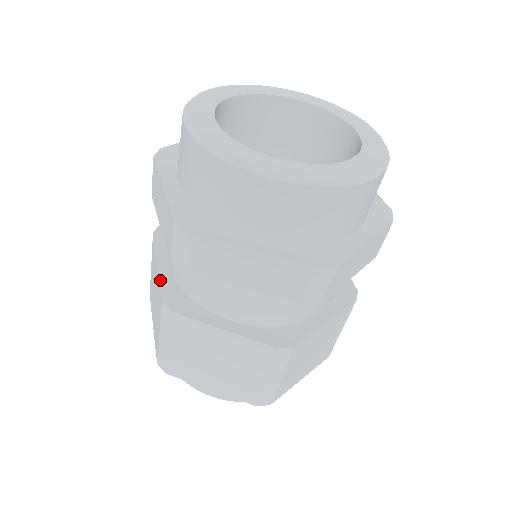
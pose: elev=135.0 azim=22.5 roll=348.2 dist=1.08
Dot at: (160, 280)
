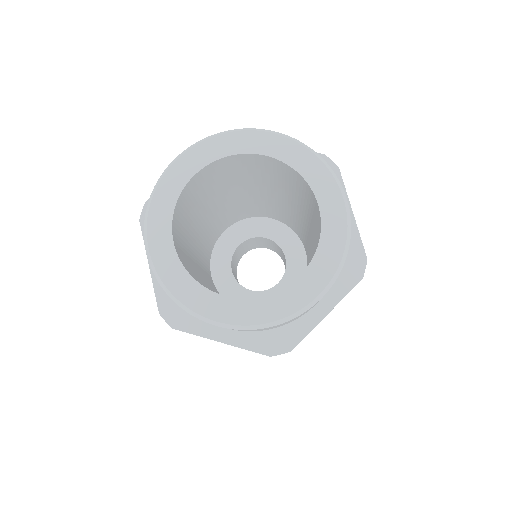
Dot at: occluded
